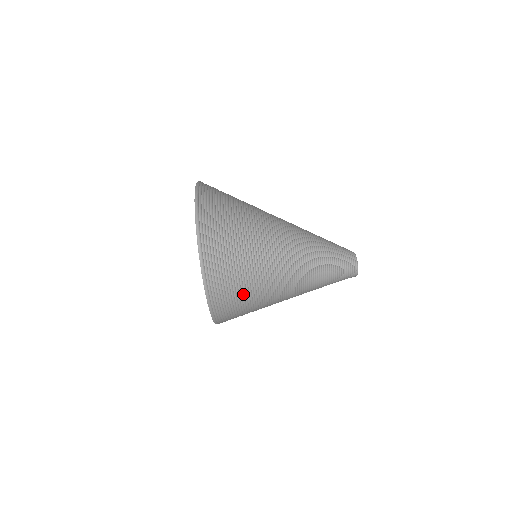
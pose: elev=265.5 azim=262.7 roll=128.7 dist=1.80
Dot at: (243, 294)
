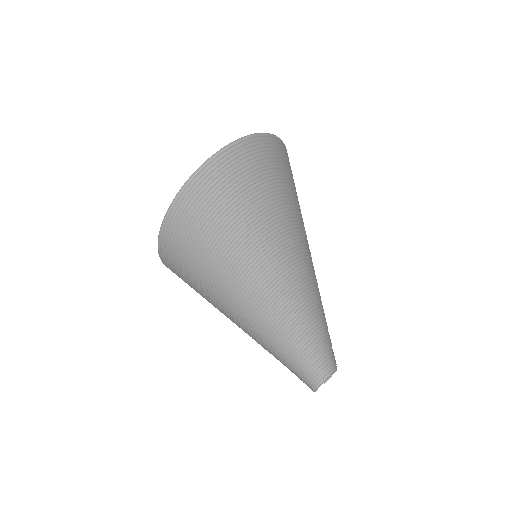
Dot at: (210, 231)
